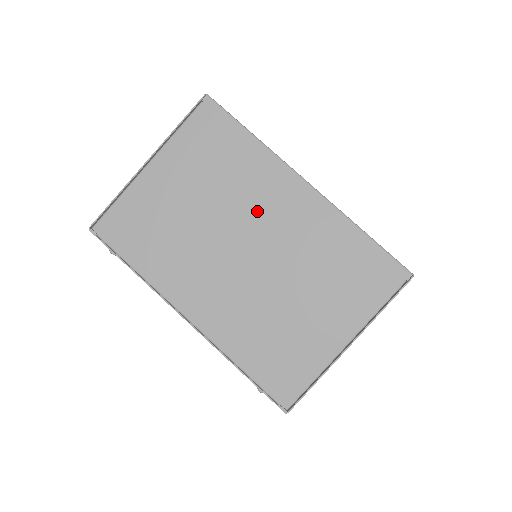
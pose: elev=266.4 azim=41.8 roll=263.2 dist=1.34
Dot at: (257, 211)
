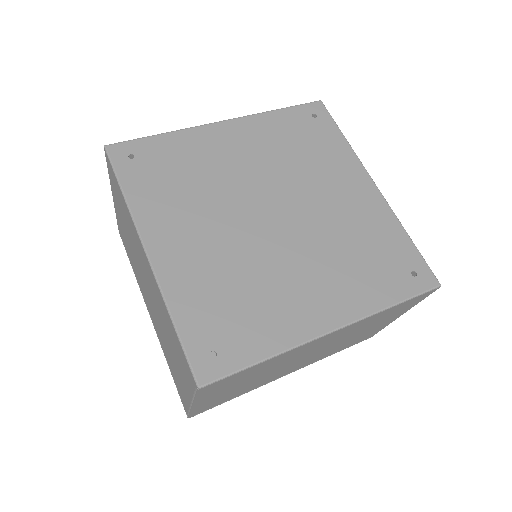
Dot at: (142, 262)
